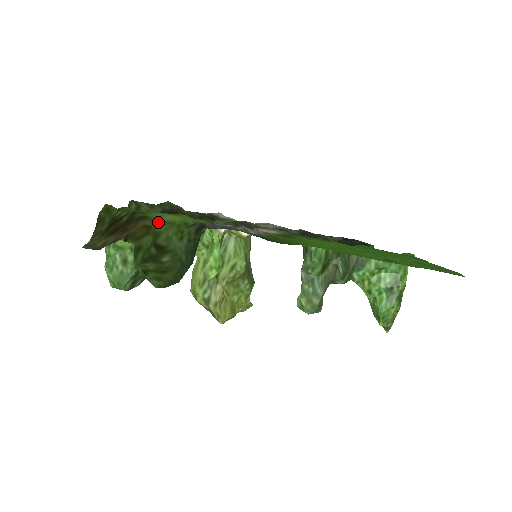
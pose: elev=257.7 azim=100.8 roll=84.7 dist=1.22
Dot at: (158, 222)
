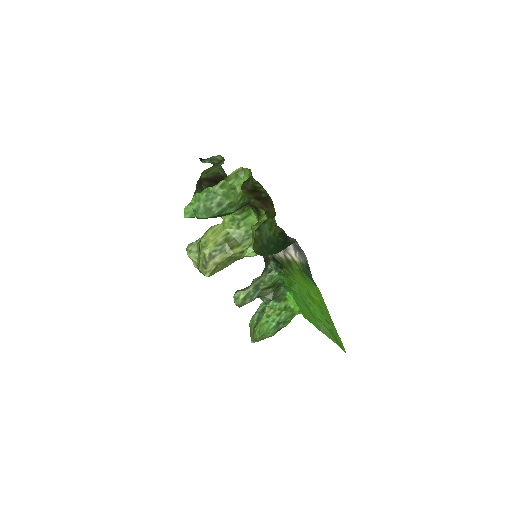
Dot at: occluded
